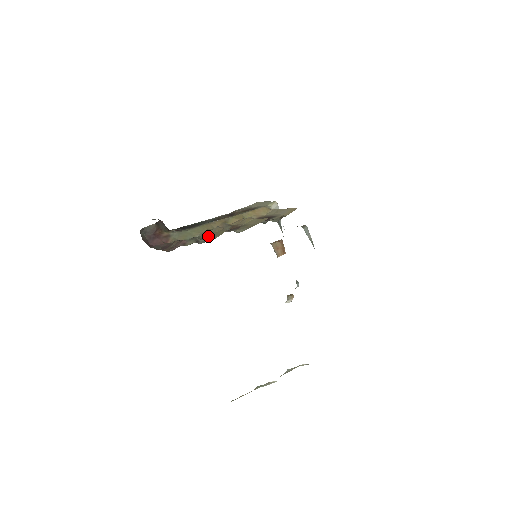
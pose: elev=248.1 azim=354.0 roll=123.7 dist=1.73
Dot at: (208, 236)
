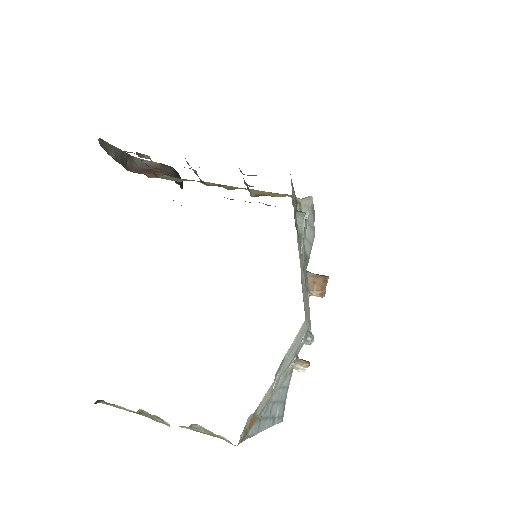
Dot at: occluded
